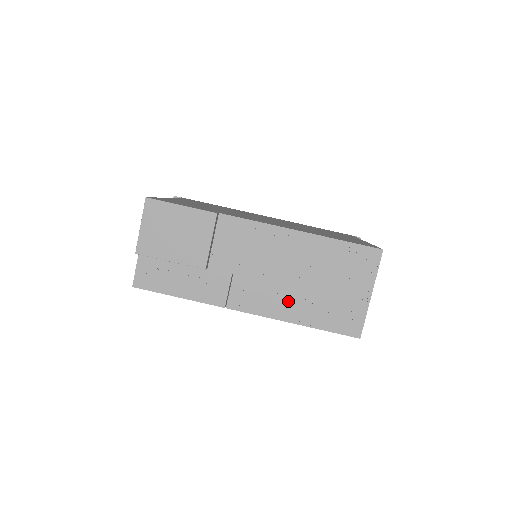
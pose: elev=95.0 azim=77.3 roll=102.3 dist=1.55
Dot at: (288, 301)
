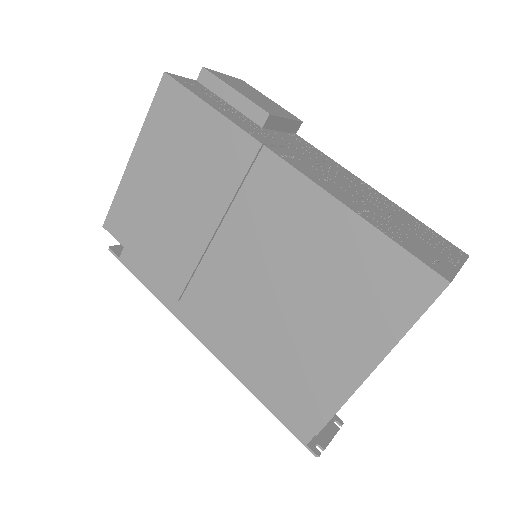
Dot at: (348, 197)
